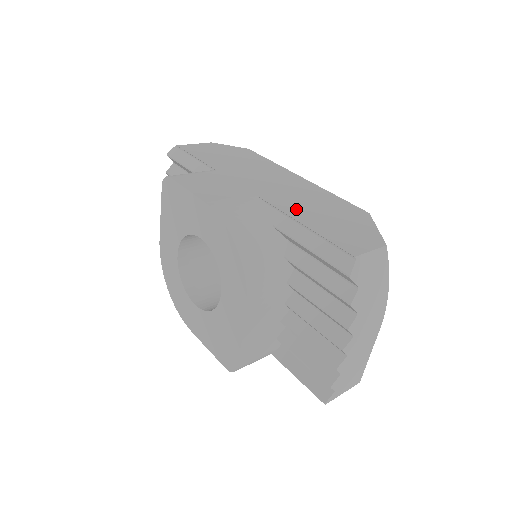
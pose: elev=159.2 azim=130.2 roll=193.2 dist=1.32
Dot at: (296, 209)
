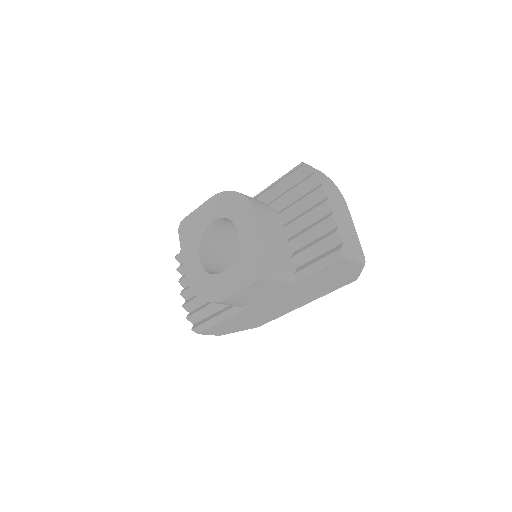
Dot at: occluded
